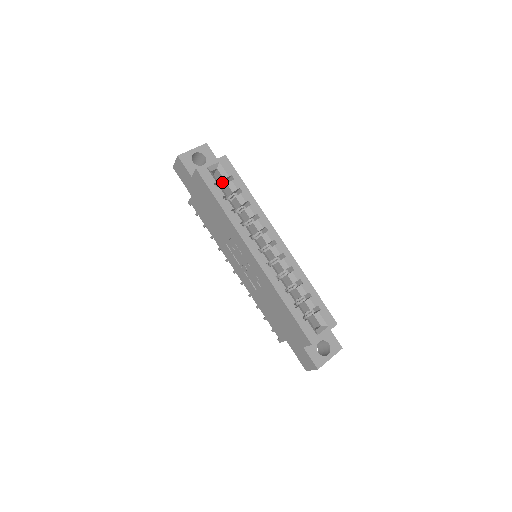
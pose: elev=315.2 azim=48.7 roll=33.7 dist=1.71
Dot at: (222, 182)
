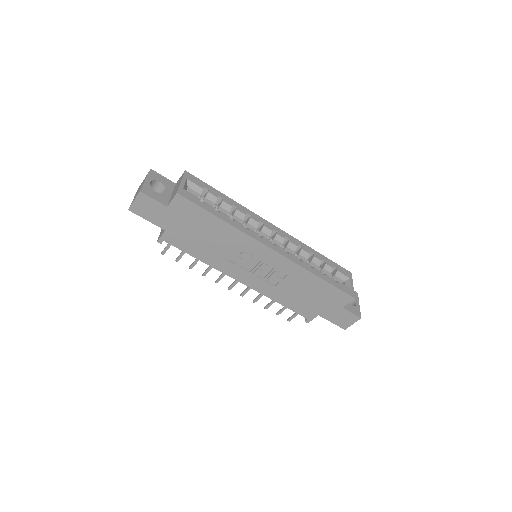
Dot at: occluded
